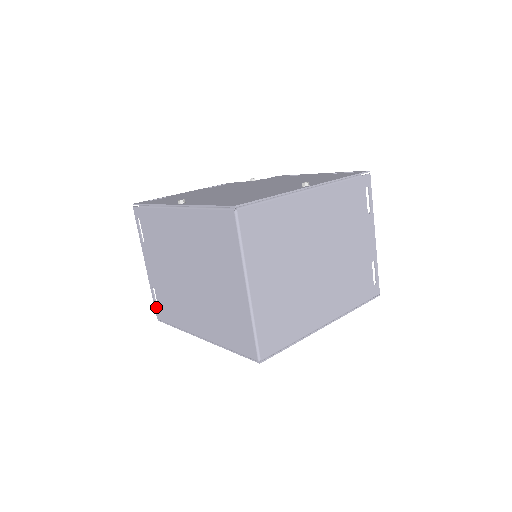
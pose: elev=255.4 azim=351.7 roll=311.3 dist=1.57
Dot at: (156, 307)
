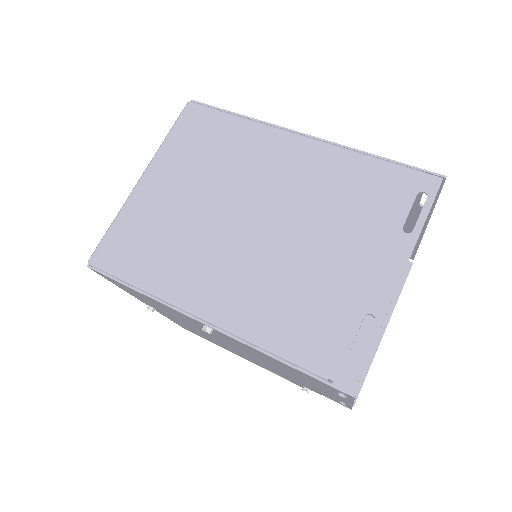
Dot at: occluded
